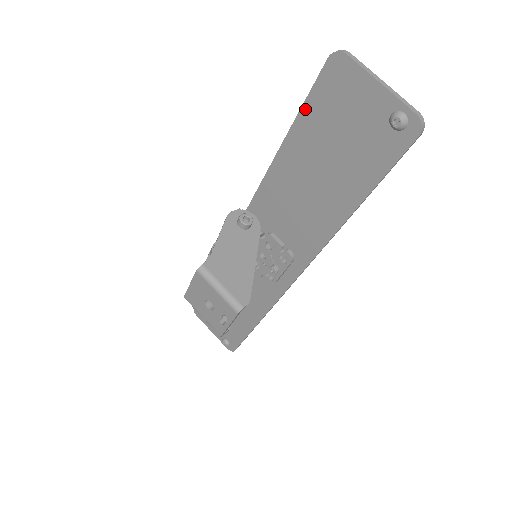
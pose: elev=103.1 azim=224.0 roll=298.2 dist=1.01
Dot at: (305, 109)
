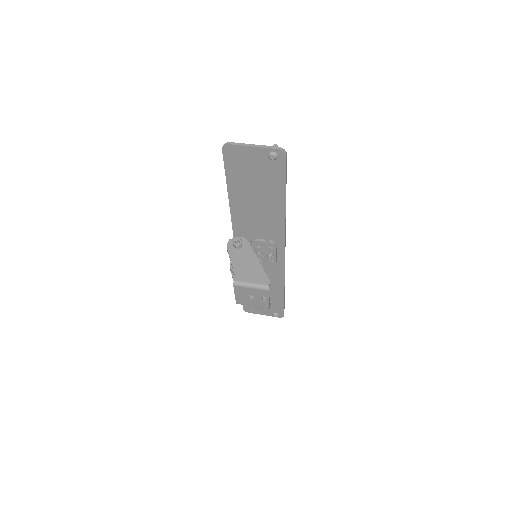
Dot at: (228, 175)
